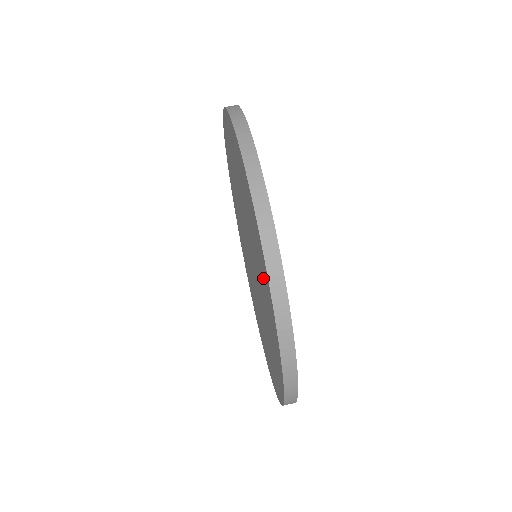
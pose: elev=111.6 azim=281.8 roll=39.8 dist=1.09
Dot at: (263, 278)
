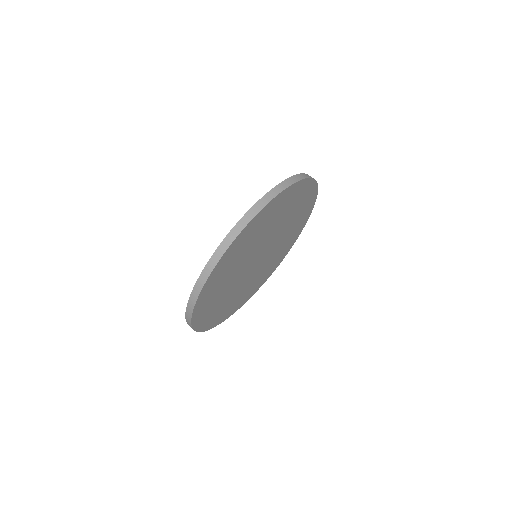
Dot at: occluded
